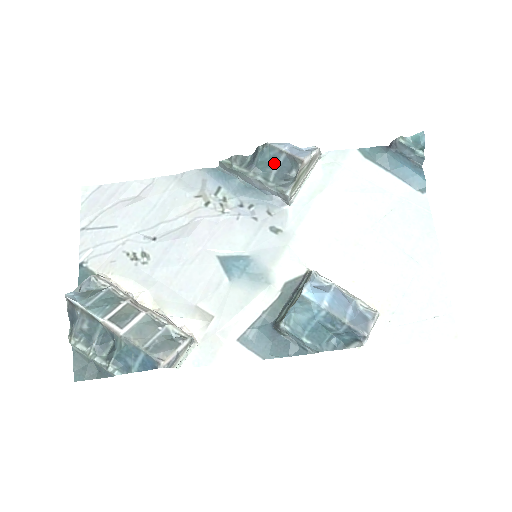
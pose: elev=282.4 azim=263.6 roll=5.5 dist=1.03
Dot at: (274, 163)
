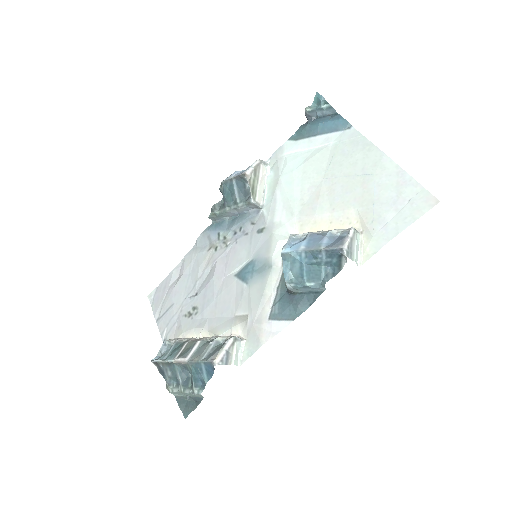
Dot at: (233, 190)
